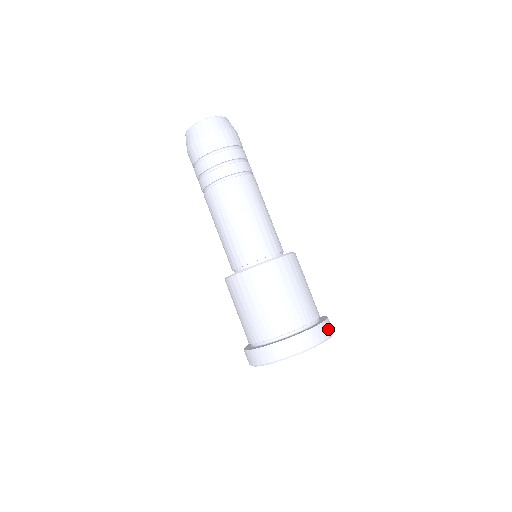
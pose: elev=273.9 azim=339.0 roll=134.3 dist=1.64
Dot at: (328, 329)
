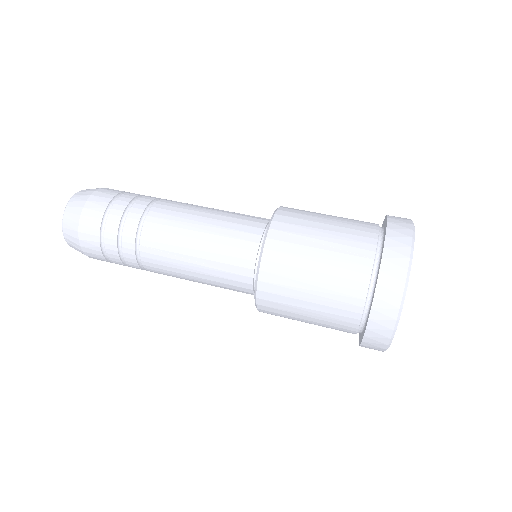
Dot at: (400, 218)
